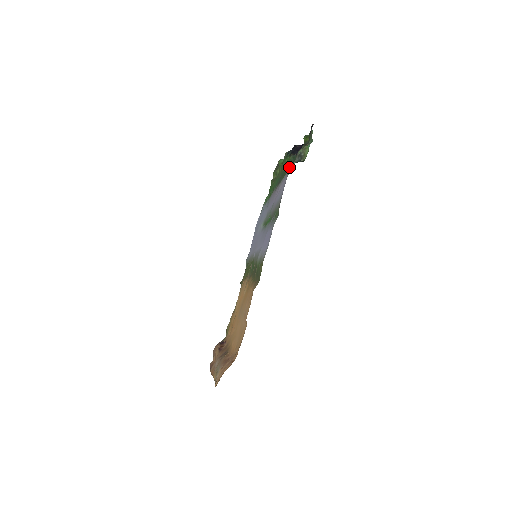
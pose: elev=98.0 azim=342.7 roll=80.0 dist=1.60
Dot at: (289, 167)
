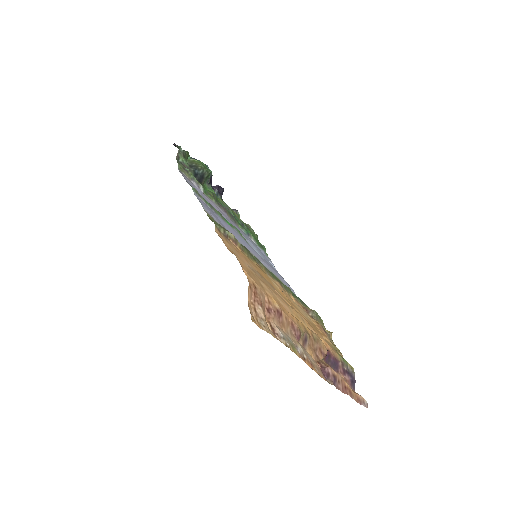
Dot at: occluded
